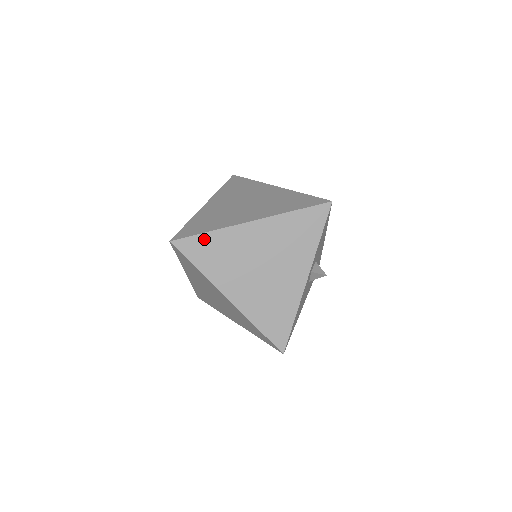
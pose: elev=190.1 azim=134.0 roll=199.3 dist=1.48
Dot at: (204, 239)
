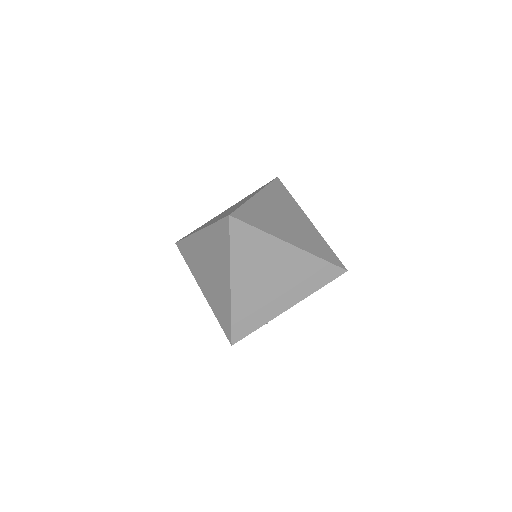
Dot at: (245, 209)
